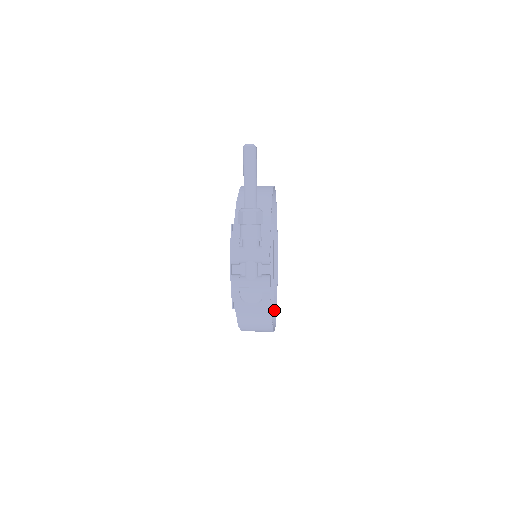
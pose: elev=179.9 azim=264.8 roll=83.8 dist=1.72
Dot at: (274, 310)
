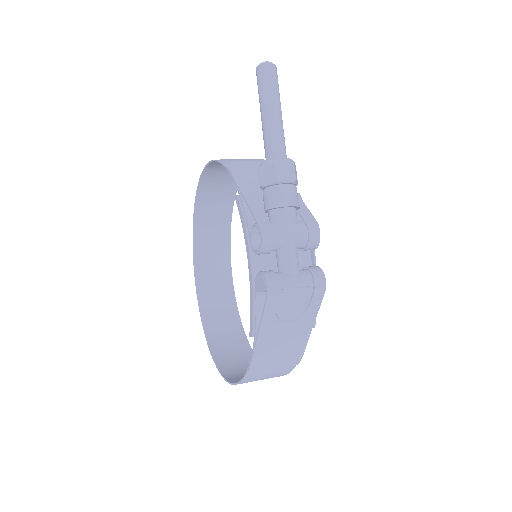
Dot at: (250, 352)
